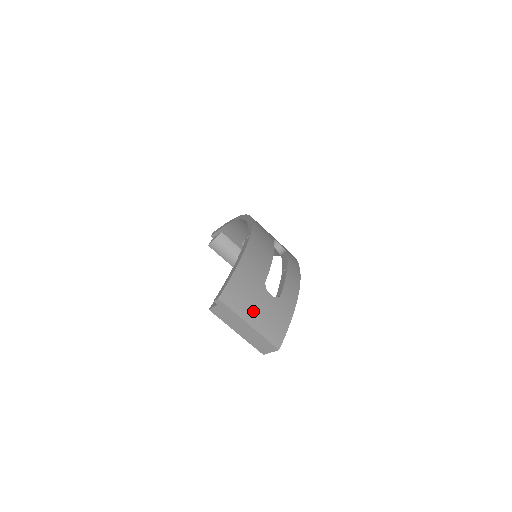
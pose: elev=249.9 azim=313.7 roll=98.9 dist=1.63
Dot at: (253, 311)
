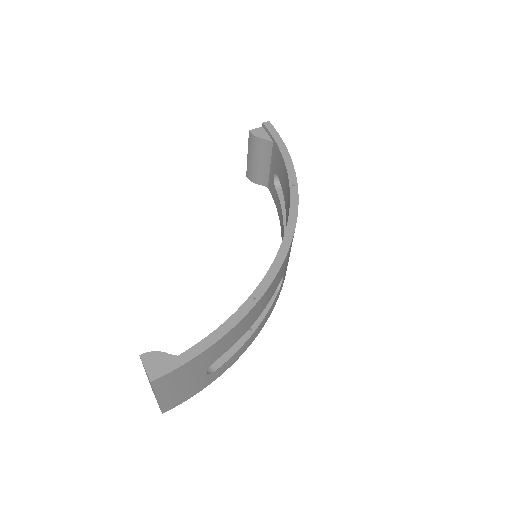
Dot at: (173, 389)
